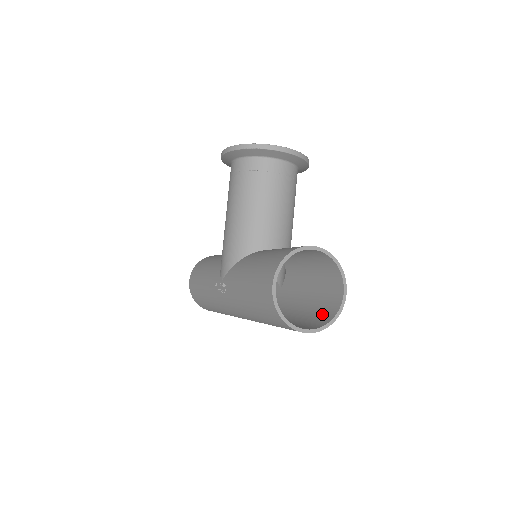
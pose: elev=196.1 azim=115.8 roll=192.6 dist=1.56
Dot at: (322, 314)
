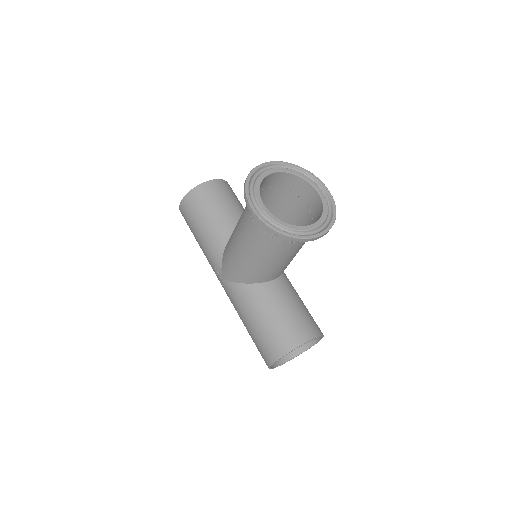
Dot at: occluded
